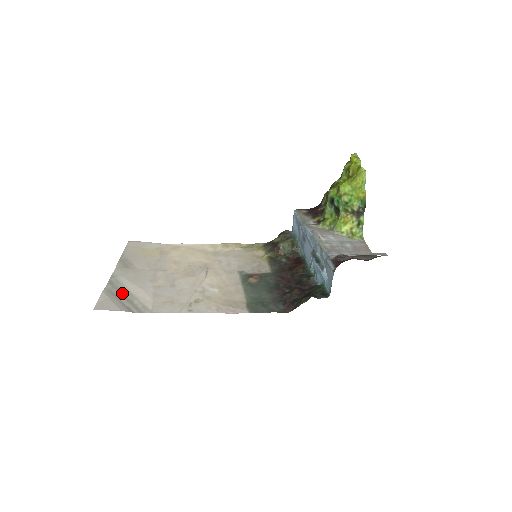
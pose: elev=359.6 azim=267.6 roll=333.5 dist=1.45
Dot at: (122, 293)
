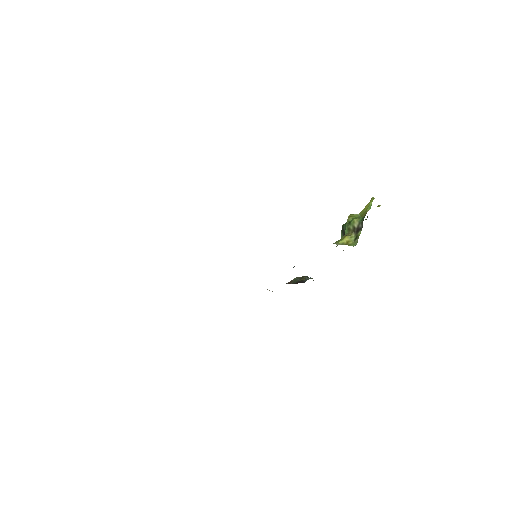
Dot at: occluded
